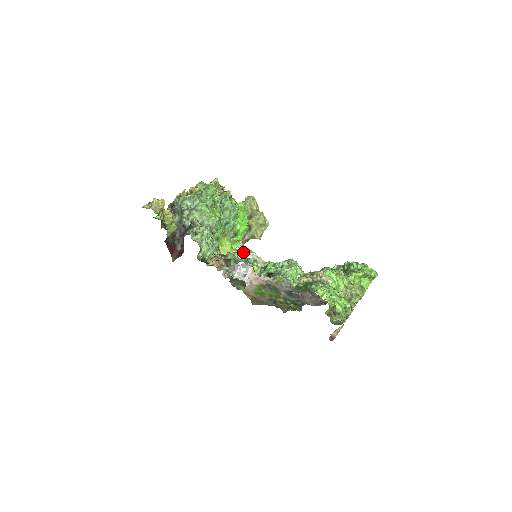
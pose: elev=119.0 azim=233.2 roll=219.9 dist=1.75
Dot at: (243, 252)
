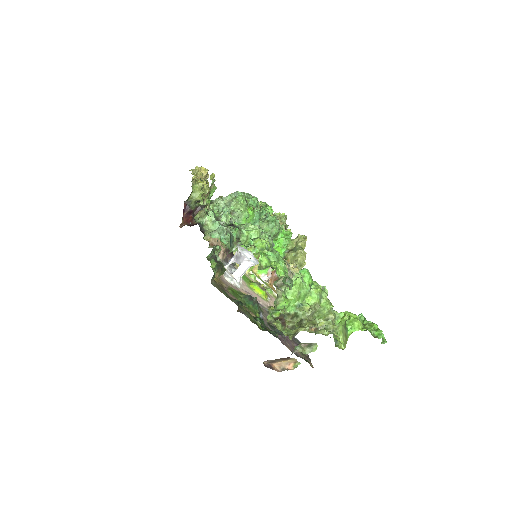
Dot at: occluded
